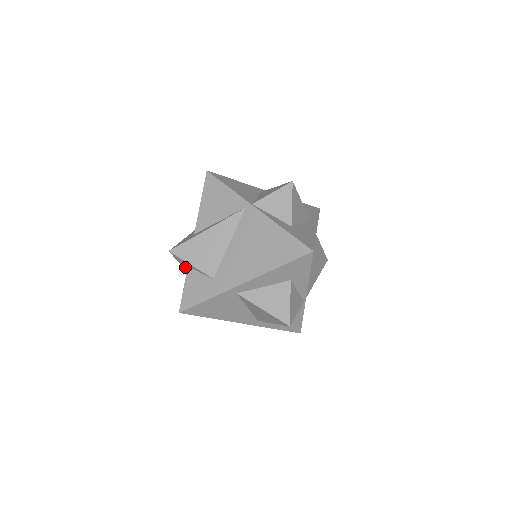
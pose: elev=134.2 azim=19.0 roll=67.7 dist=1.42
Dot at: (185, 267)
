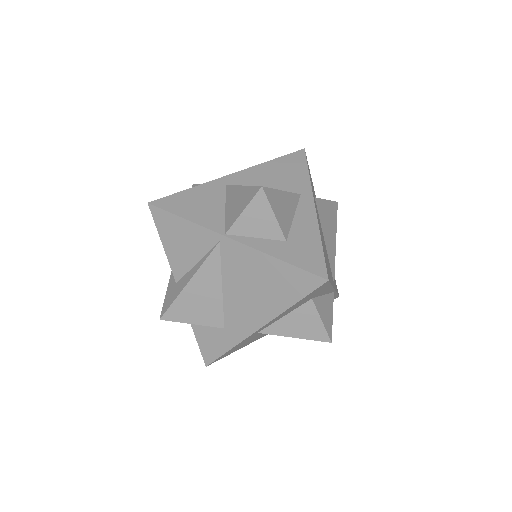
Dot at: occluded
